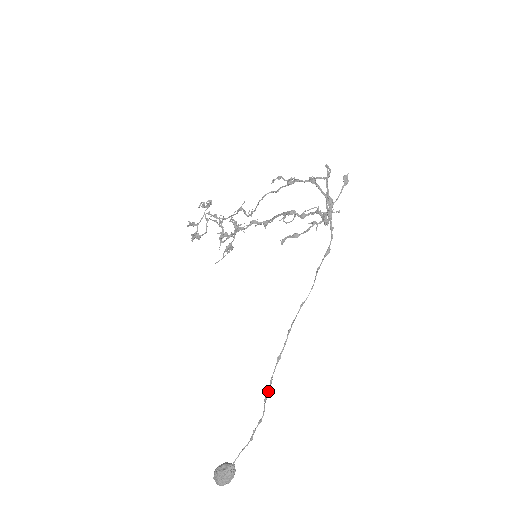
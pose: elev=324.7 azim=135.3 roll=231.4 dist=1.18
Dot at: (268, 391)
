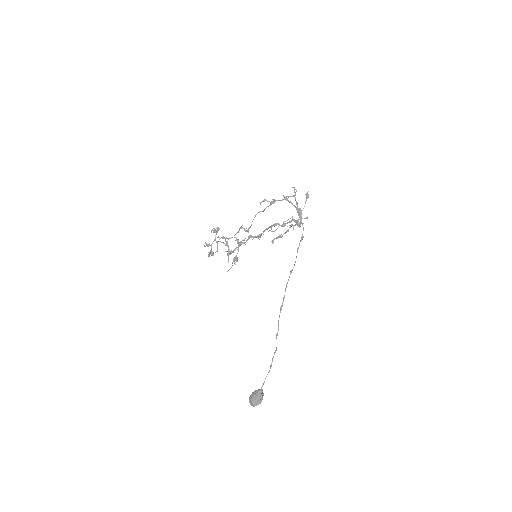
Dot at: (278, 330)
